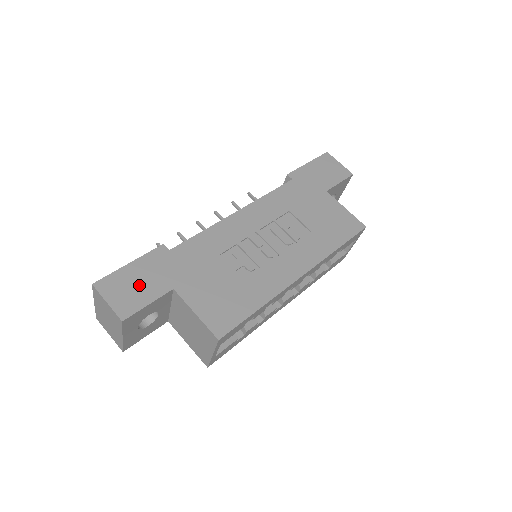
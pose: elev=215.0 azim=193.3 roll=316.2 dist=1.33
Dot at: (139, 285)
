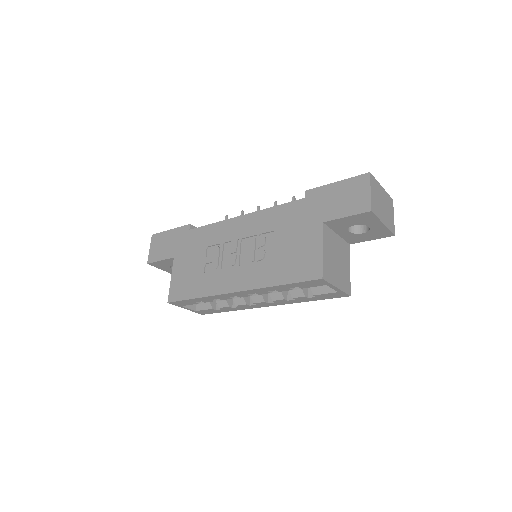
Dot at: (165, 246)
